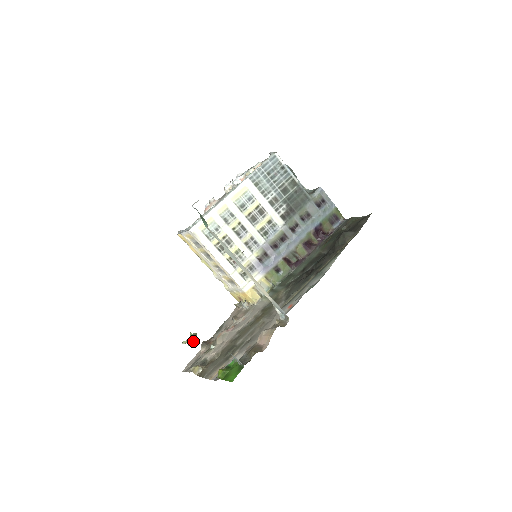
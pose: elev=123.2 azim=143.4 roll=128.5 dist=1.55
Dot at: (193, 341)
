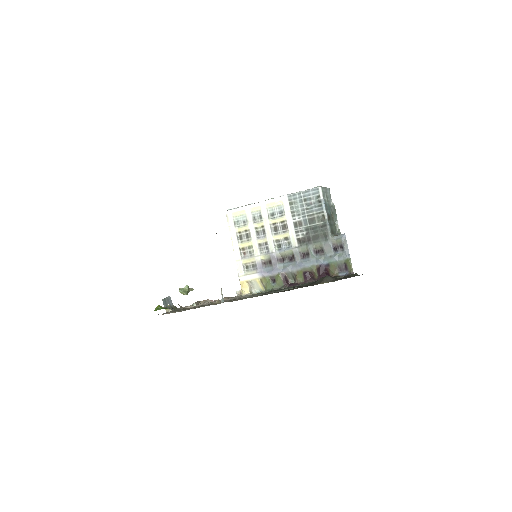
Dot at: (184, 291)
